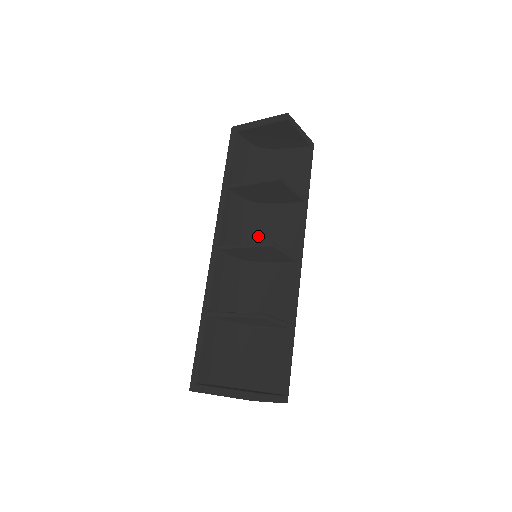
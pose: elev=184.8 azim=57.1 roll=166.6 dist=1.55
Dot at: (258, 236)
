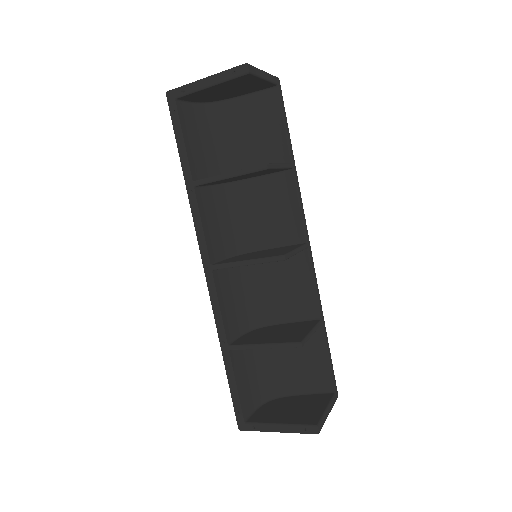
Dot at: (246, 225)
